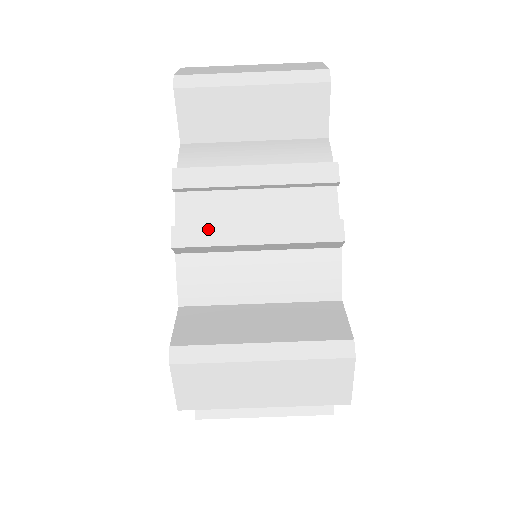
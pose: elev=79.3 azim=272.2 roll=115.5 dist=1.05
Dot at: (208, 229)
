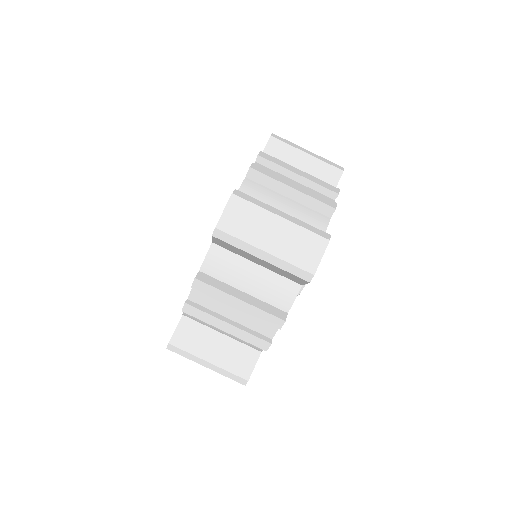
Dot at: (203, 313)
